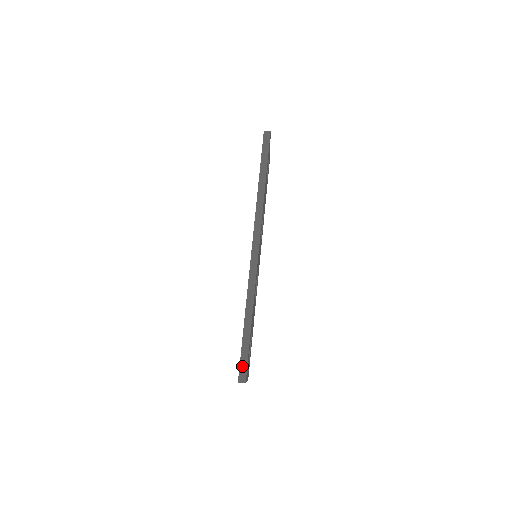
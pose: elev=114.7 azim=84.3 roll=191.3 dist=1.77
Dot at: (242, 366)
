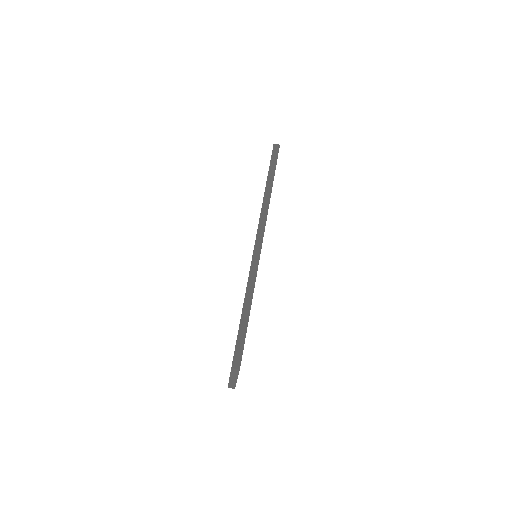
Dot at: (237, 351)
